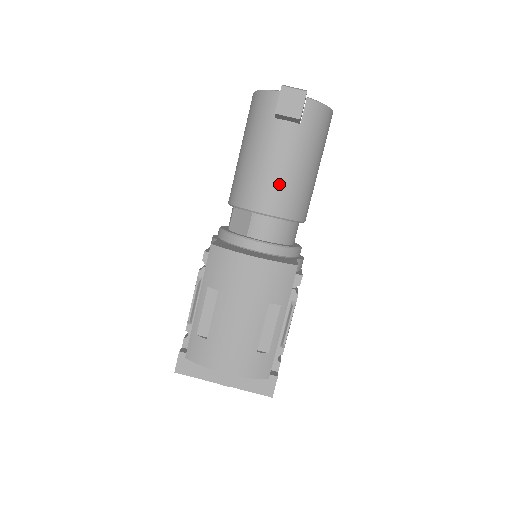
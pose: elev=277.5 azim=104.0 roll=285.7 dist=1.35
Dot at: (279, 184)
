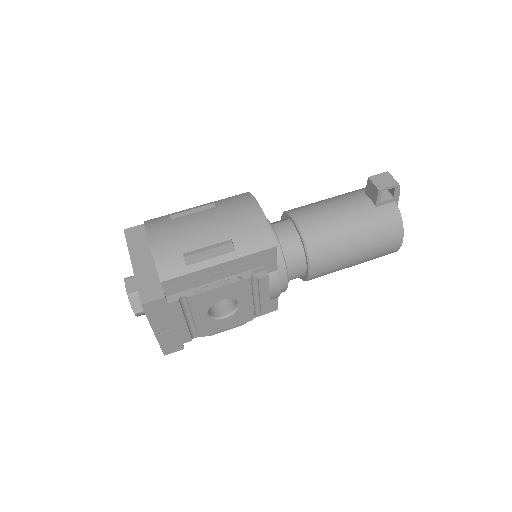
Dot at: (324, 218)
